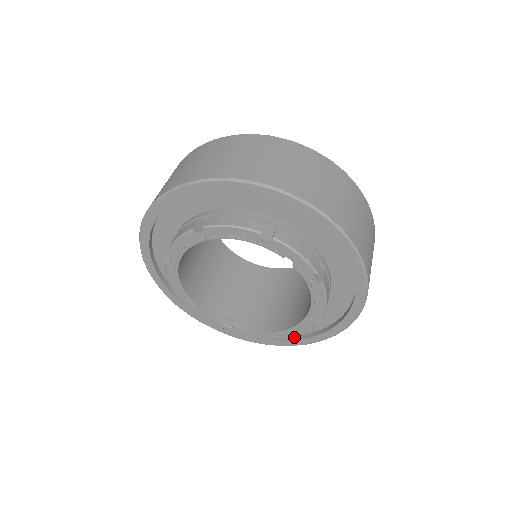
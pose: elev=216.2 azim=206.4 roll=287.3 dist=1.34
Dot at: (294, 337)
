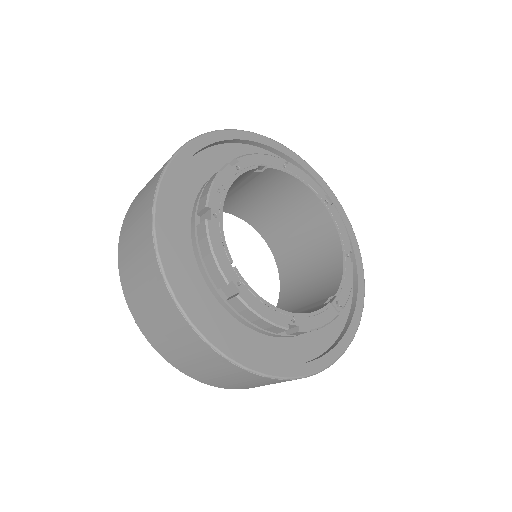
Dot at: (353, 268)
